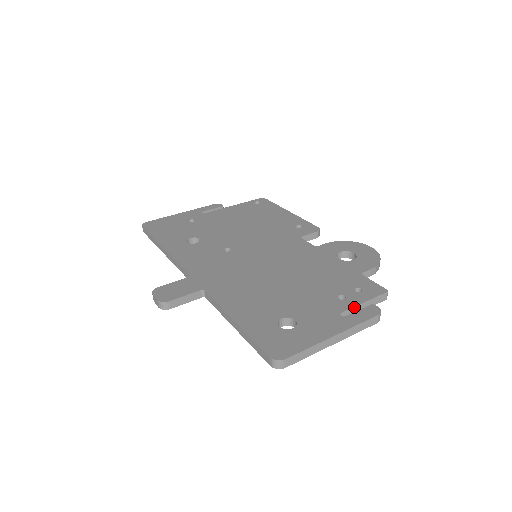
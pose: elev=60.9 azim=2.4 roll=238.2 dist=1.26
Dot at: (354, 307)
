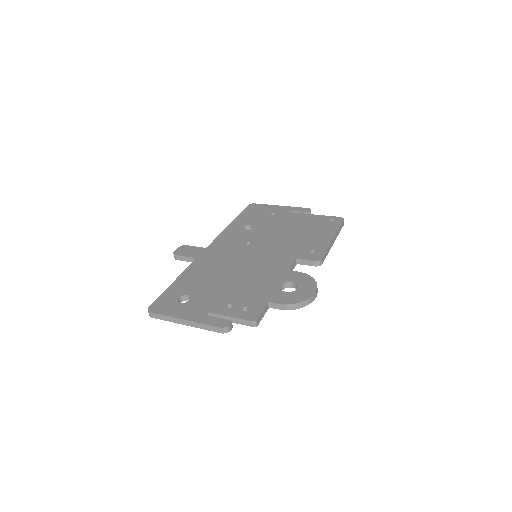
Dot at: (222, 315)
